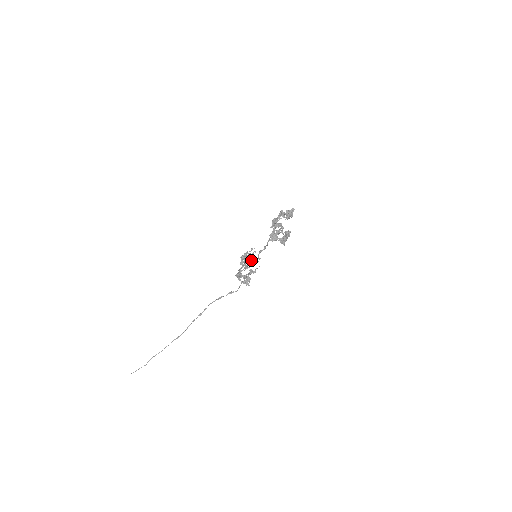
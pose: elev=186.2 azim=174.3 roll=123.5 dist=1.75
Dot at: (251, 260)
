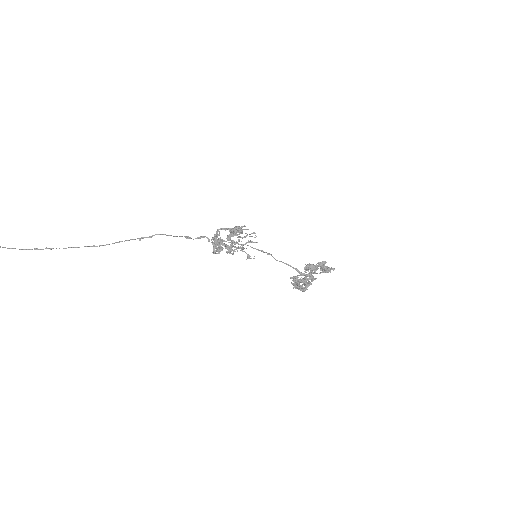
Dot at: occluded
